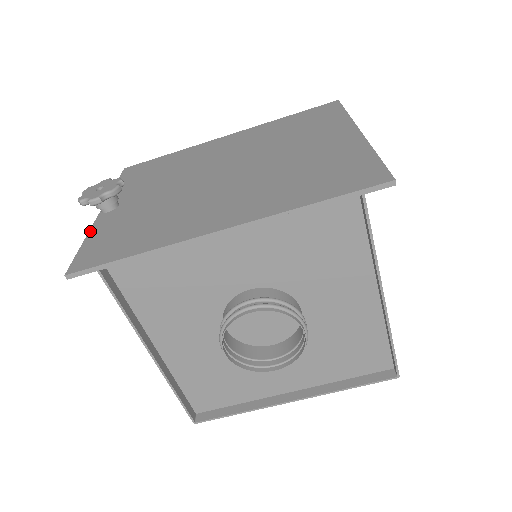
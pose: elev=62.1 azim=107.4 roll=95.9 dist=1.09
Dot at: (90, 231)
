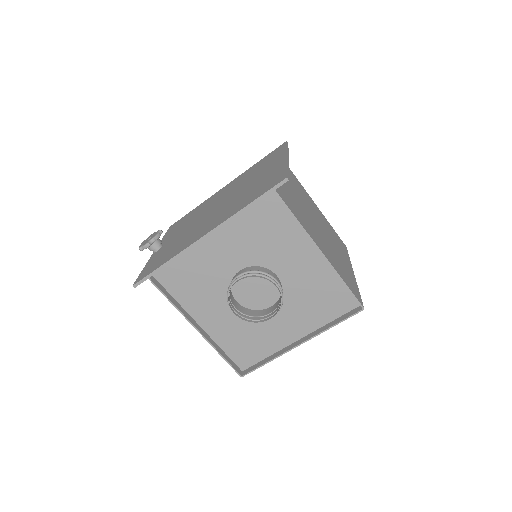
Dot at: (147, 263)
